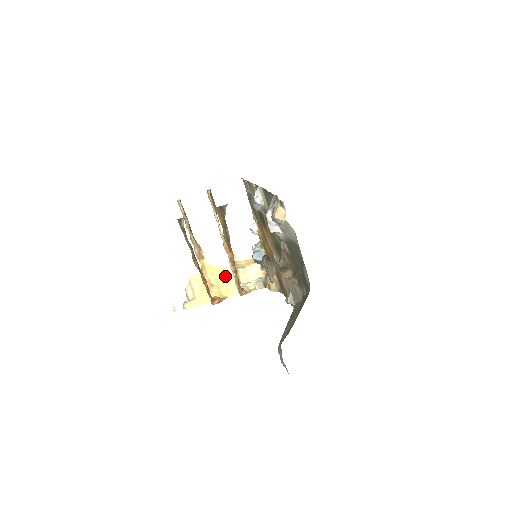
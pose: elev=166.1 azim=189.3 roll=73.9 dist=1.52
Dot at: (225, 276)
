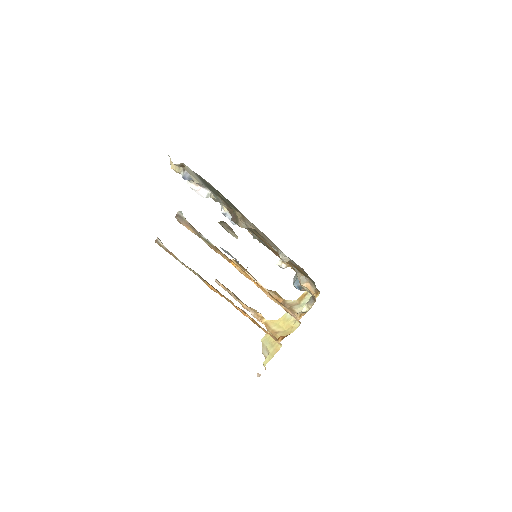
Dot at: (286, 320)
